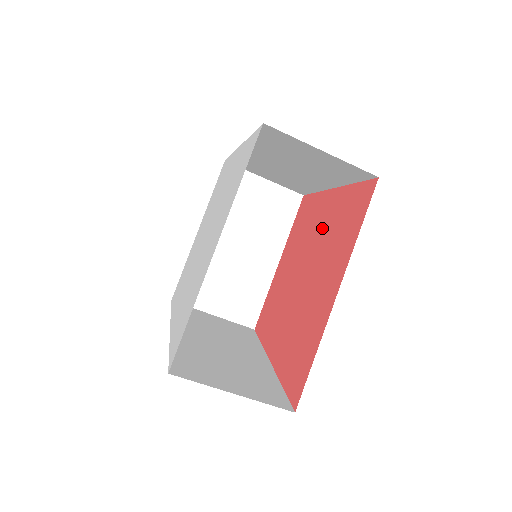
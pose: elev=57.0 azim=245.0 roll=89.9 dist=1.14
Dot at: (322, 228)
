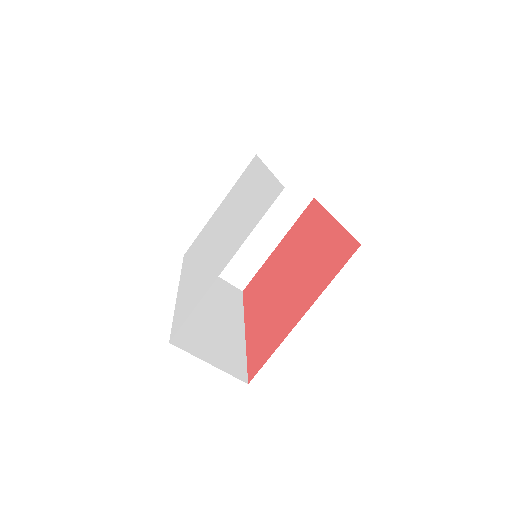
Dot at: (314, 248)
